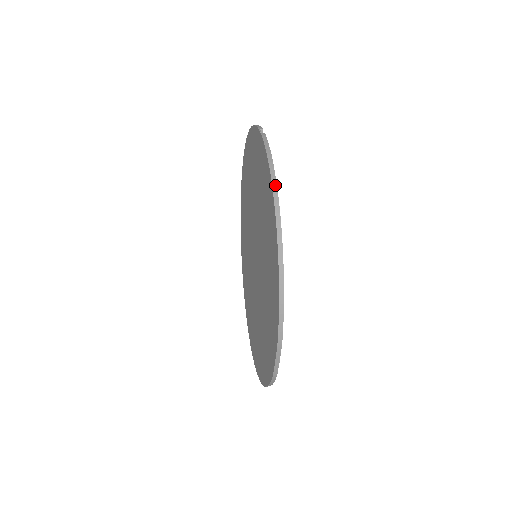
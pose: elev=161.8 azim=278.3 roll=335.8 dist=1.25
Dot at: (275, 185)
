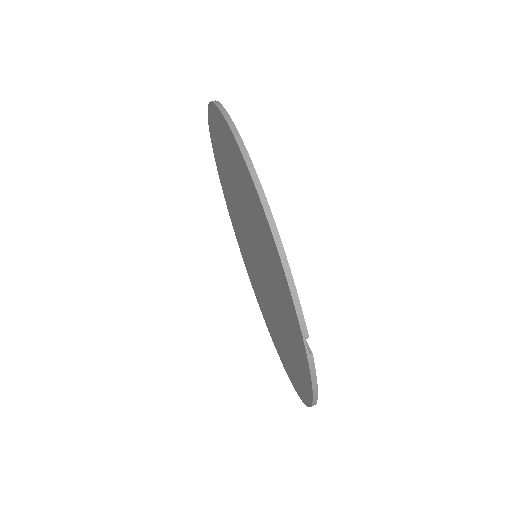
Dot at: (315, 403)
